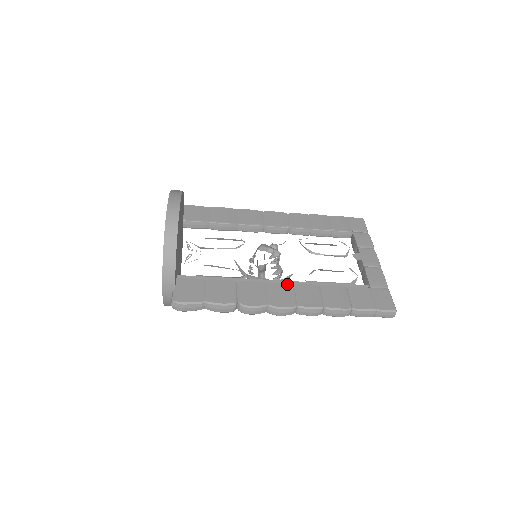
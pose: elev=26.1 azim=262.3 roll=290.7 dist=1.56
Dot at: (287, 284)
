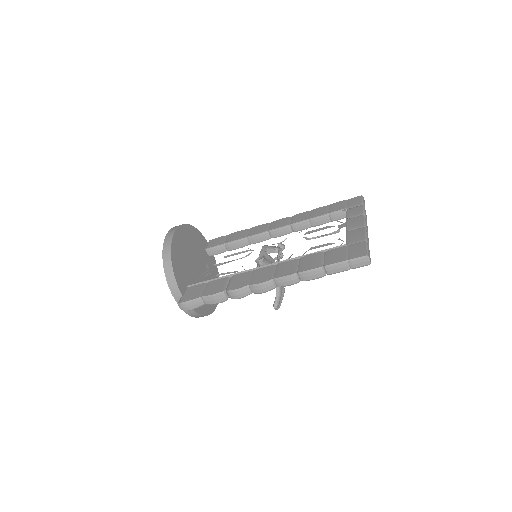
Dot at: (270, 266)
